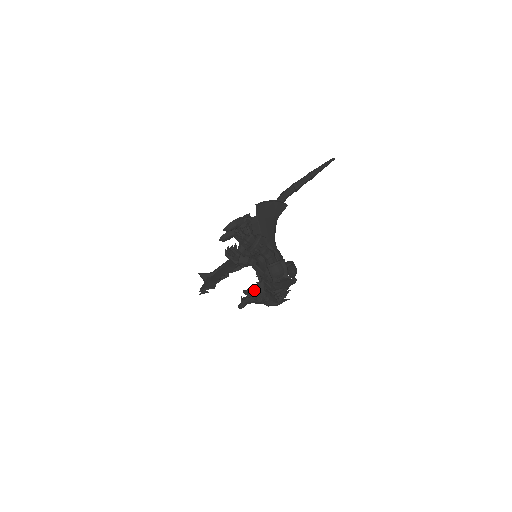
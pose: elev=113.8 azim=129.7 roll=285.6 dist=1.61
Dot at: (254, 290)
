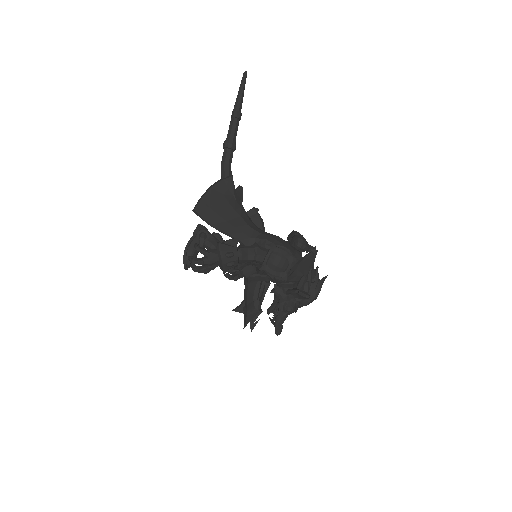
Dot at: (276, 302)
